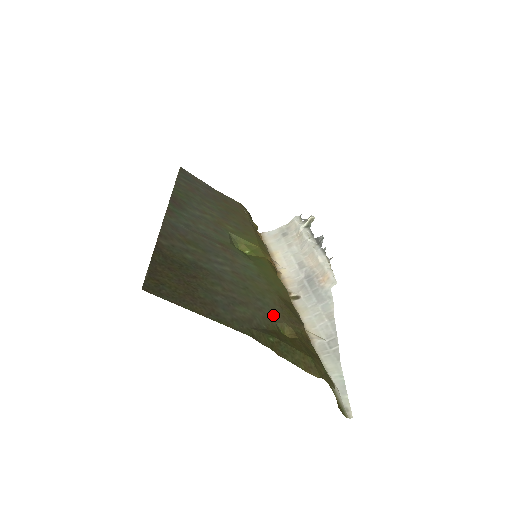
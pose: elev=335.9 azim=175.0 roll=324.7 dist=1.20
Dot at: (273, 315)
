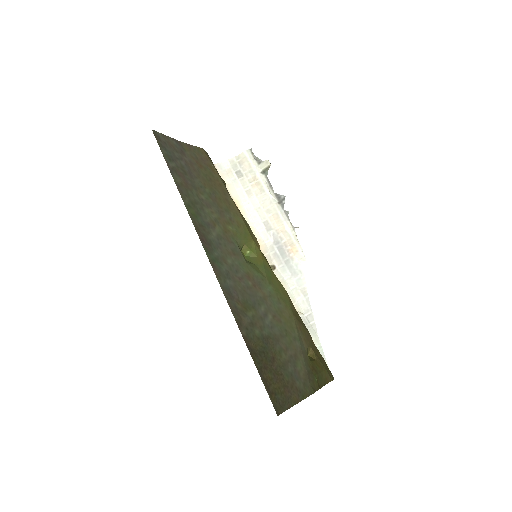
Dot at: (304, 347)
